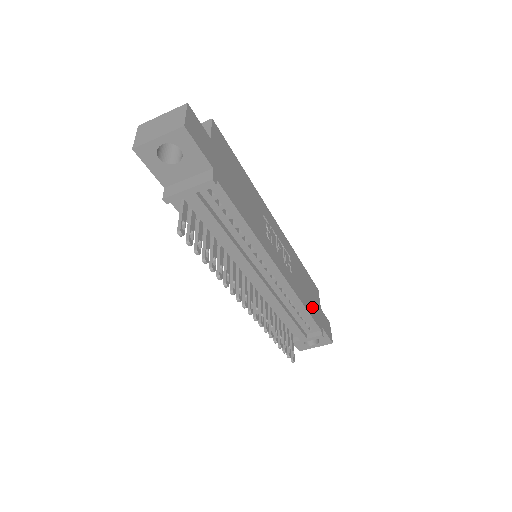
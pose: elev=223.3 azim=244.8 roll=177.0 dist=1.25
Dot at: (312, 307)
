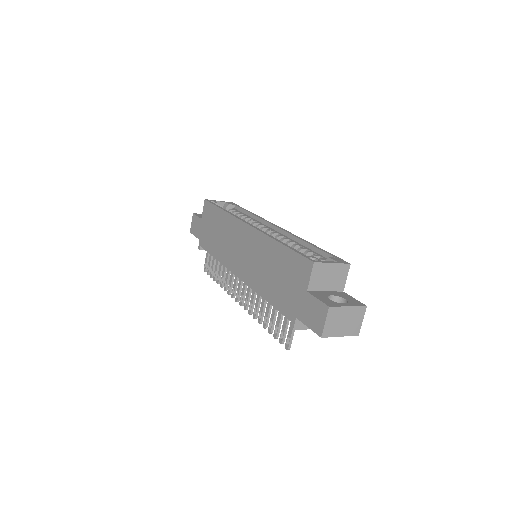
Dot at: occluded
